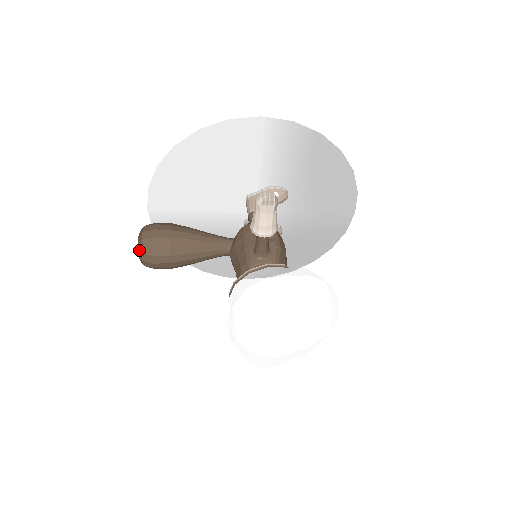
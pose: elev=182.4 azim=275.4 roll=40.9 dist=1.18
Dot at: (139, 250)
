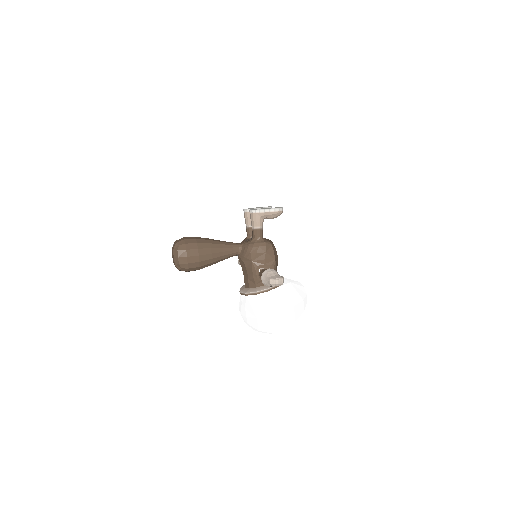
Dot at: (176, 267)
